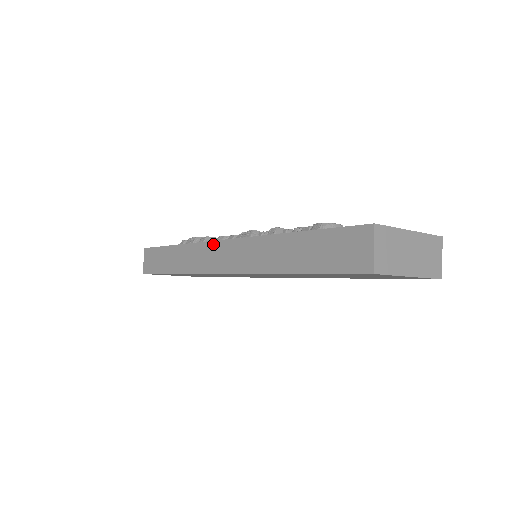
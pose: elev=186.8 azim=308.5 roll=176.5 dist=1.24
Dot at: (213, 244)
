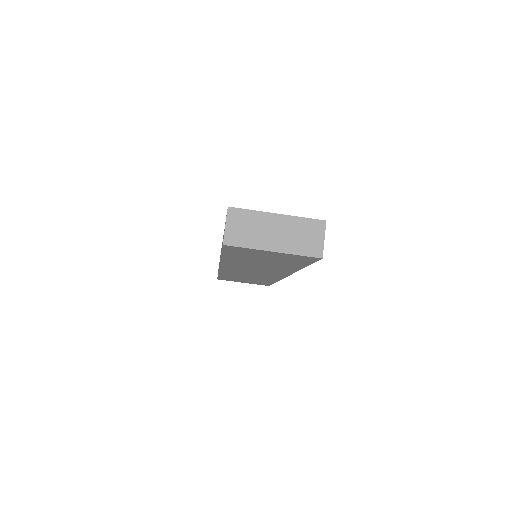
Dot at: occluded
